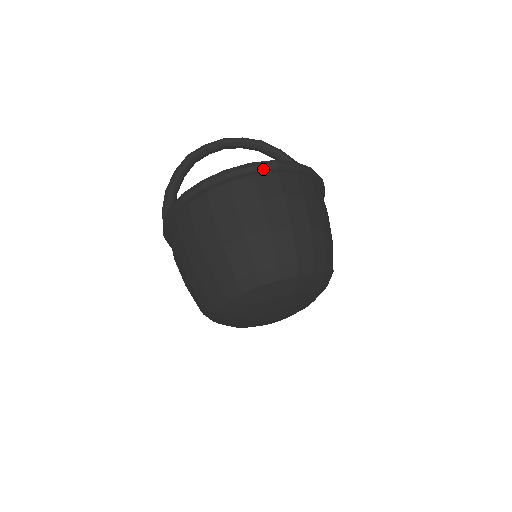
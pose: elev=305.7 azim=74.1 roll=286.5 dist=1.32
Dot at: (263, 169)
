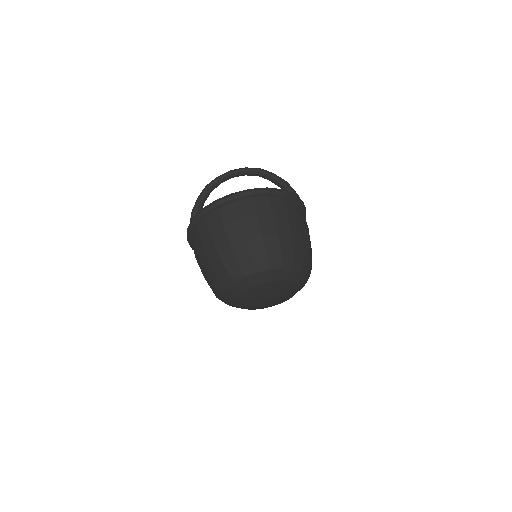
Dot at: (241, 197)
